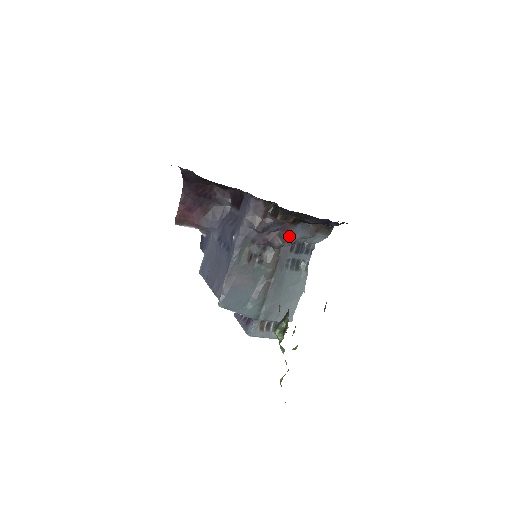
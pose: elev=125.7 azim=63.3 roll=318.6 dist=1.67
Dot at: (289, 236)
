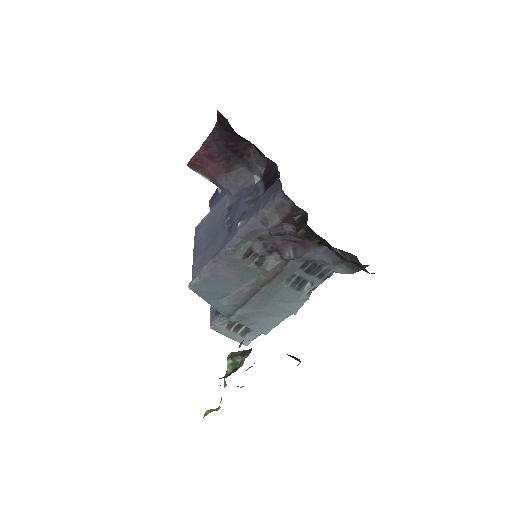
Dot at: (306, 253)
